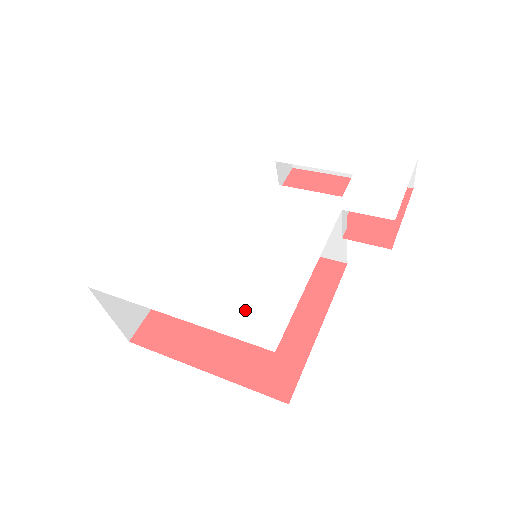
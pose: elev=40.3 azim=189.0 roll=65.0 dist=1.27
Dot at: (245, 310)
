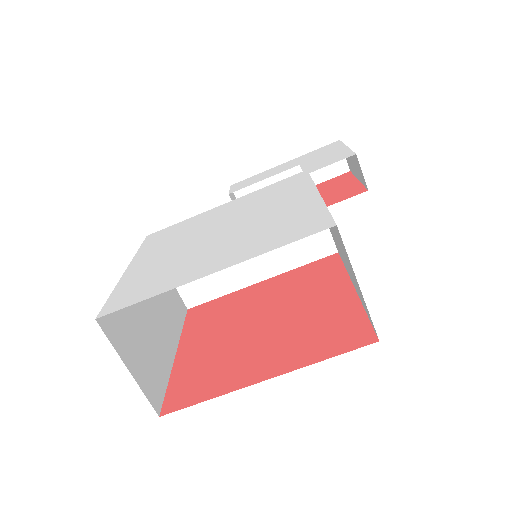
Dot at: (282, 232)
